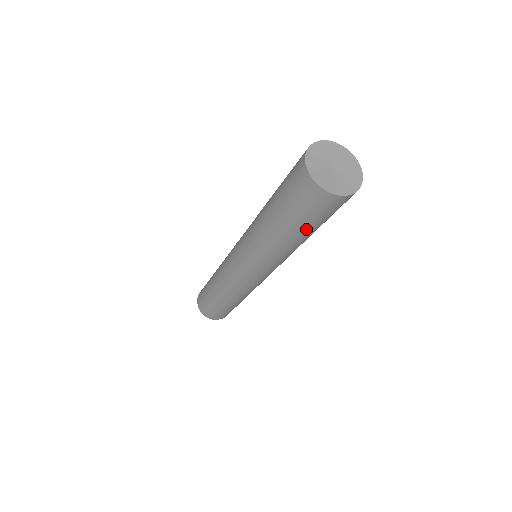
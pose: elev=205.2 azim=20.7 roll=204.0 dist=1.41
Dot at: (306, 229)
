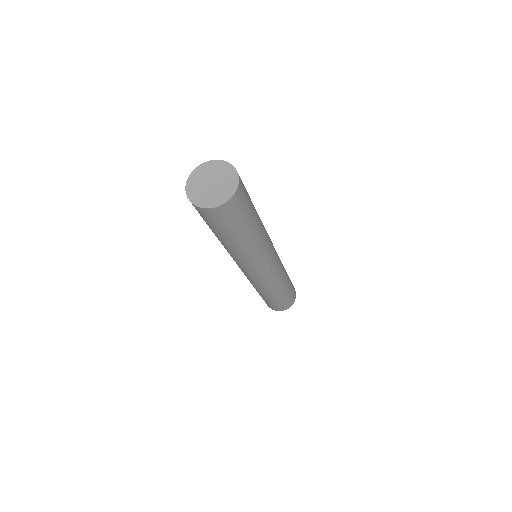
Dot at: (243, 229)
